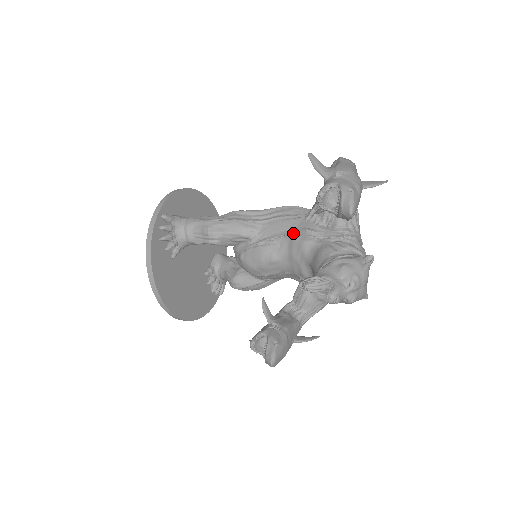
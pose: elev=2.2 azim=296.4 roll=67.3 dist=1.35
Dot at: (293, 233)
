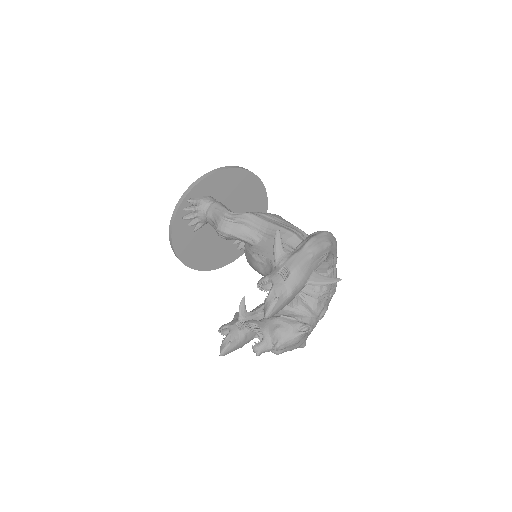
Dot at: occluded
